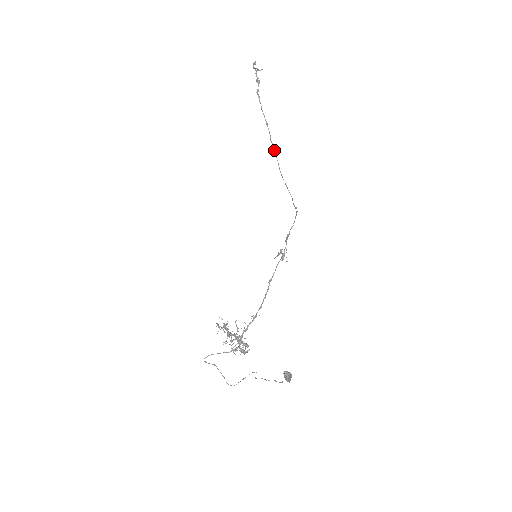
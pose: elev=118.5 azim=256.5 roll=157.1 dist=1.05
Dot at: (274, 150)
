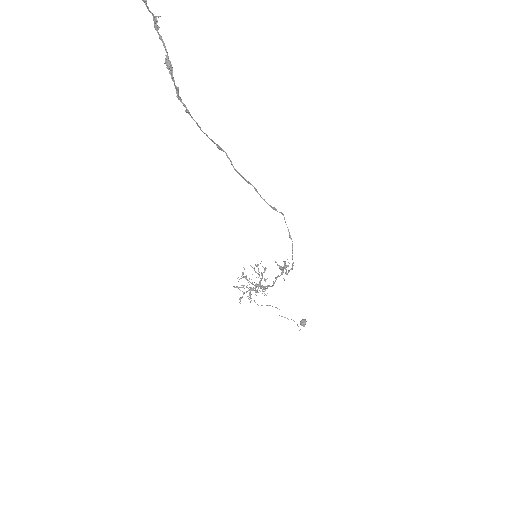
Dot at: occluded
